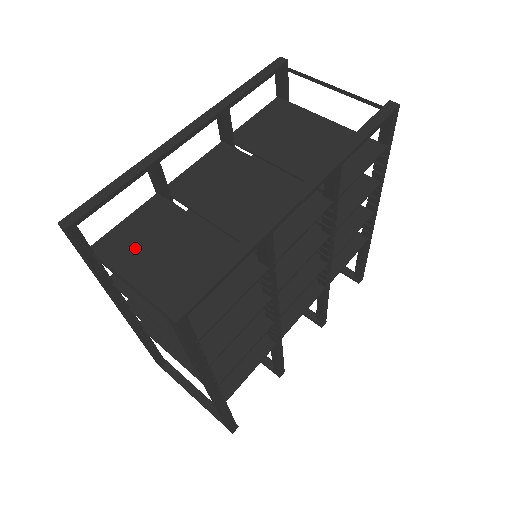
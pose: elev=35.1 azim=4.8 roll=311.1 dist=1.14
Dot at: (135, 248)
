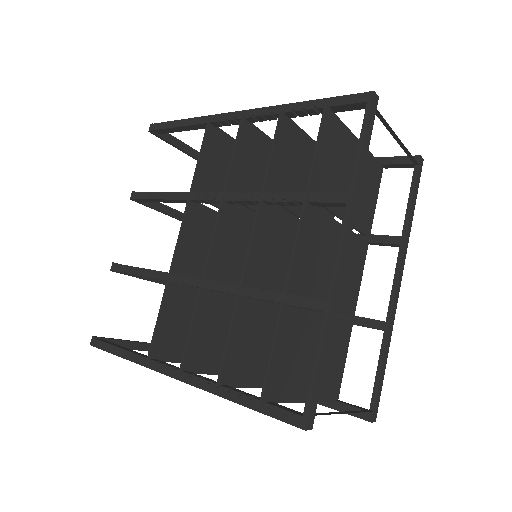
Dot at: (291, 371)
